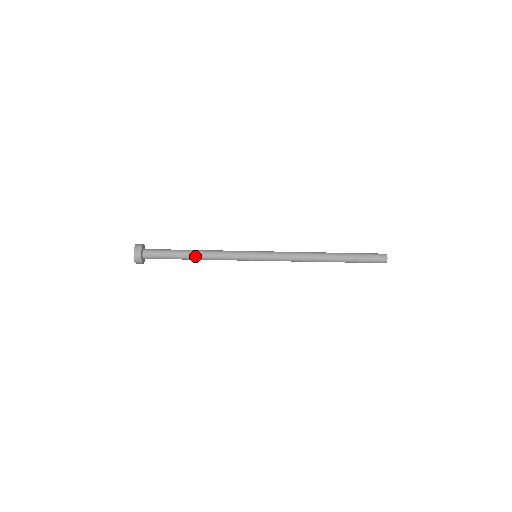
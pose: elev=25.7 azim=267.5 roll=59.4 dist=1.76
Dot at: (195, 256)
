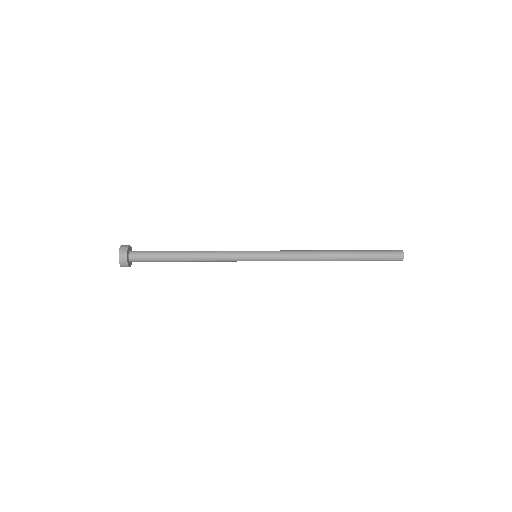
Dot at: (188, 259)
